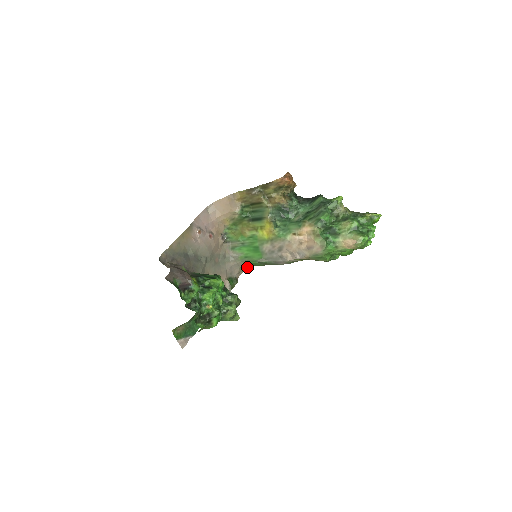
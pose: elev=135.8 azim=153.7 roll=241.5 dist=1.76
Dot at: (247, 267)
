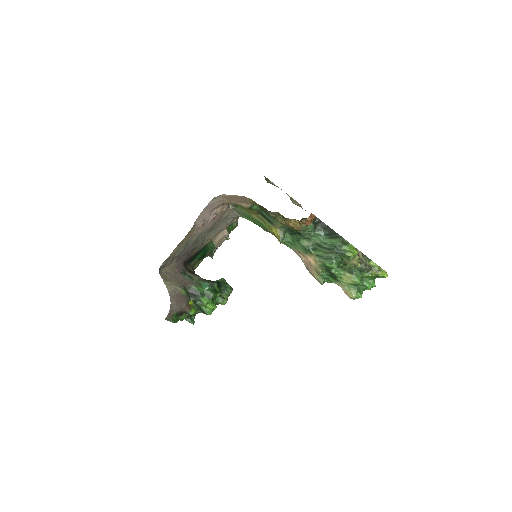
Dot at: occluded
